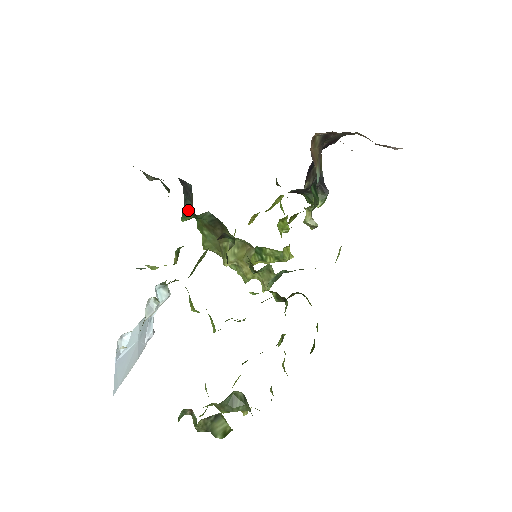
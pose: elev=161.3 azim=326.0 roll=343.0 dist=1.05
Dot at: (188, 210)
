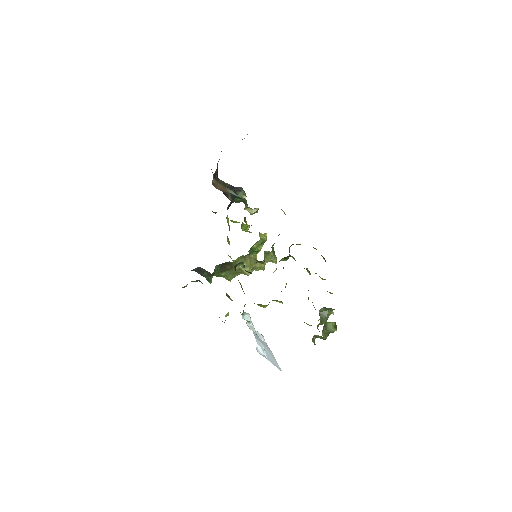
Dot at: (208, 276)
